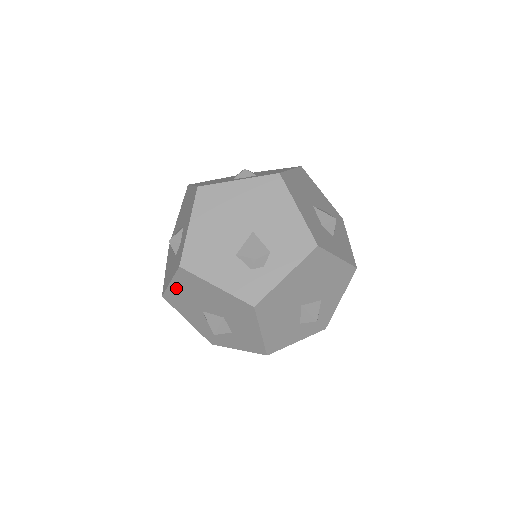
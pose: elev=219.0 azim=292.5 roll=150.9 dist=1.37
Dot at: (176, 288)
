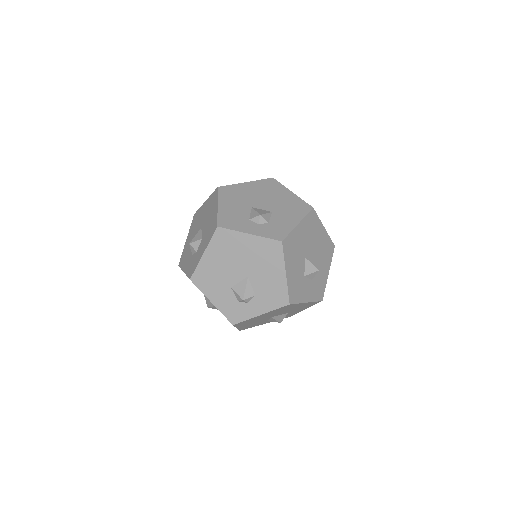
Dot at: occluded
